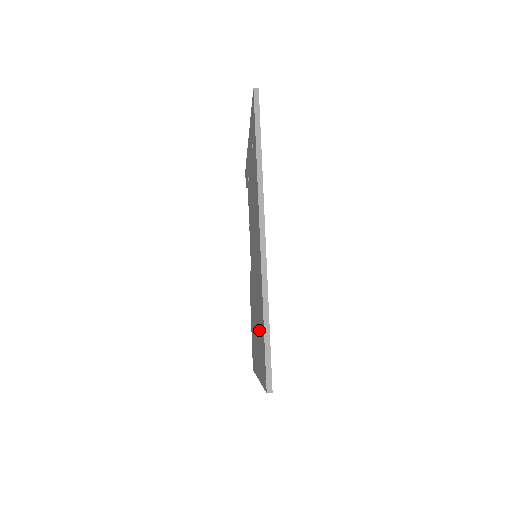
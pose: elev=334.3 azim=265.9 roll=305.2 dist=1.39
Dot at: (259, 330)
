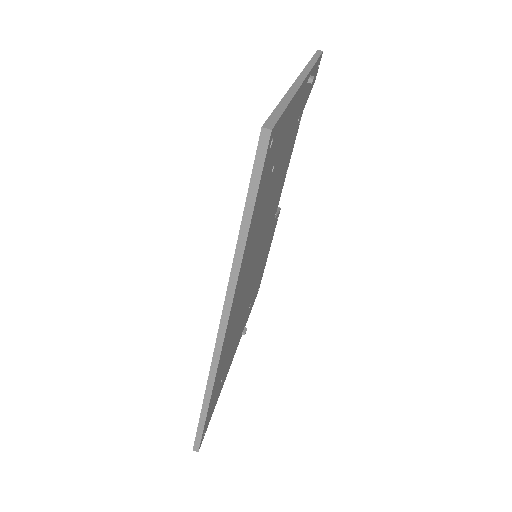
Dot at: occluded
